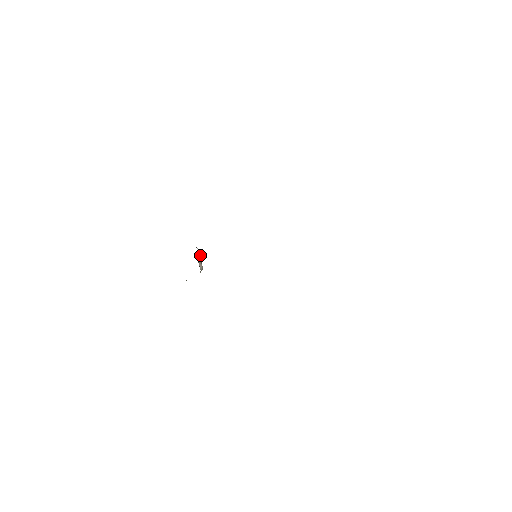
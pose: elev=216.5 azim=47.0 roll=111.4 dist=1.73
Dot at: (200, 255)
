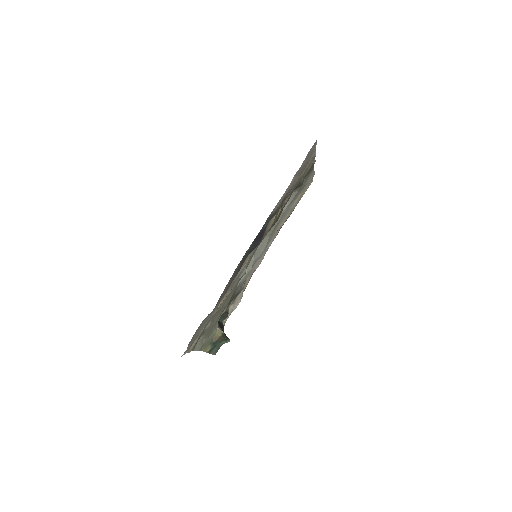
Dot at: occluded
